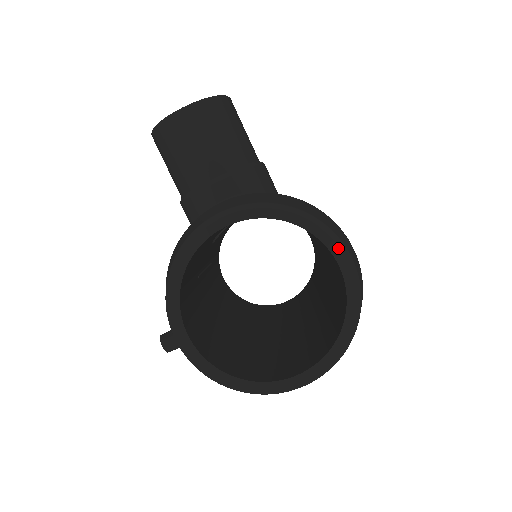
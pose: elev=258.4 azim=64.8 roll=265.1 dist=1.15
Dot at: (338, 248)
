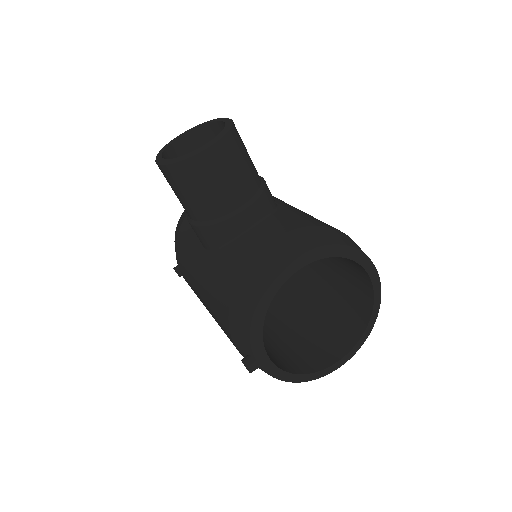
Dot at: (371, 268)
